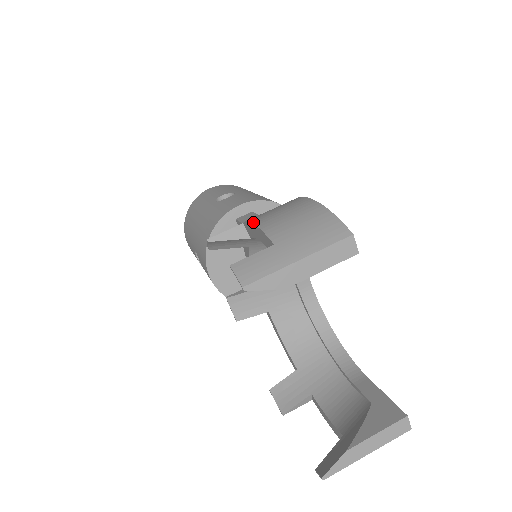
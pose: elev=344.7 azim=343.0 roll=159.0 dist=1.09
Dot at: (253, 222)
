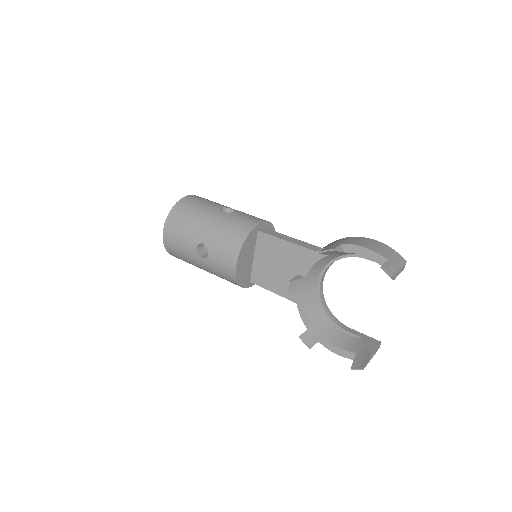
Dot at: (364, 247)
